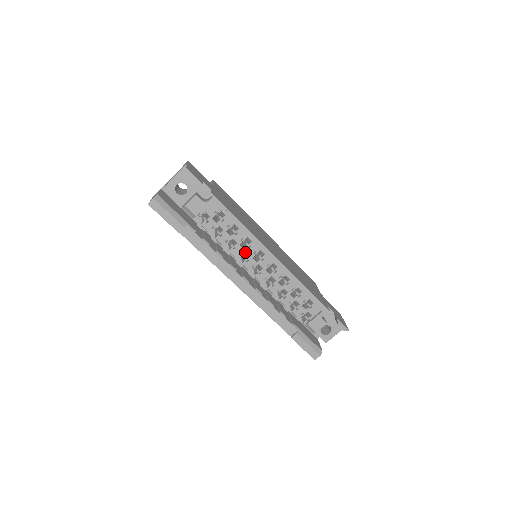
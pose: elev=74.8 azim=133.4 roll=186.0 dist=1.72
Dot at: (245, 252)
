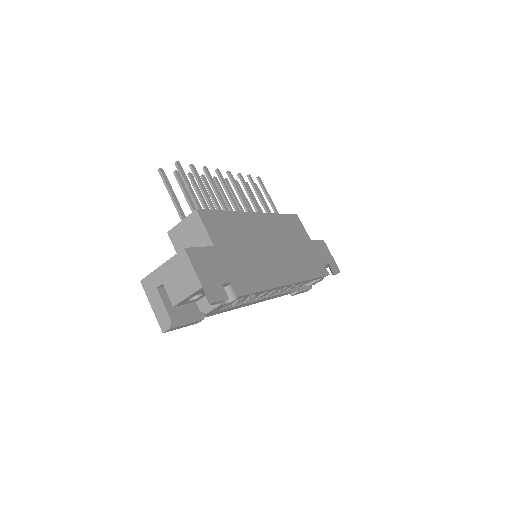
Dot at: occluded
